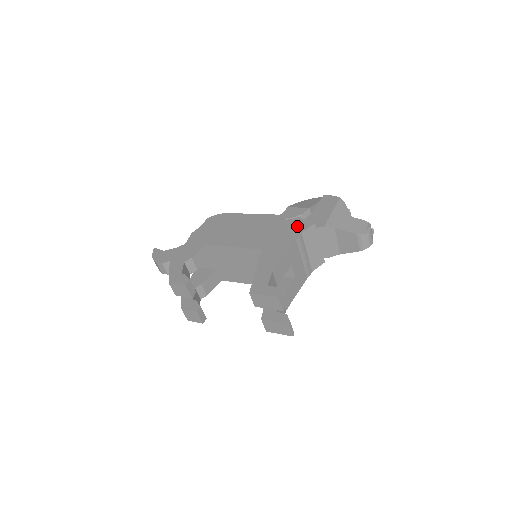
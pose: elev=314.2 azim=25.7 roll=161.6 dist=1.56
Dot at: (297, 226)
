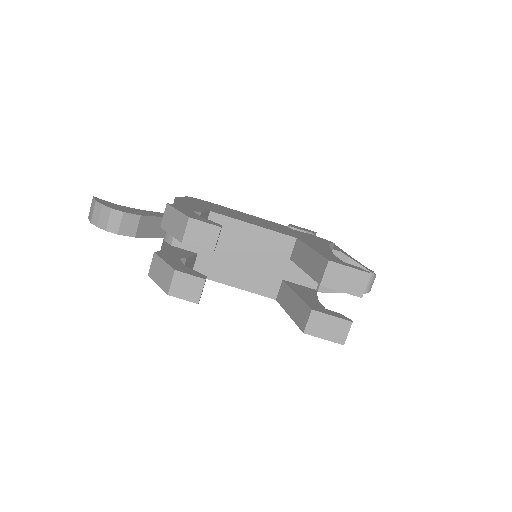
Dot at: (318, 238)
